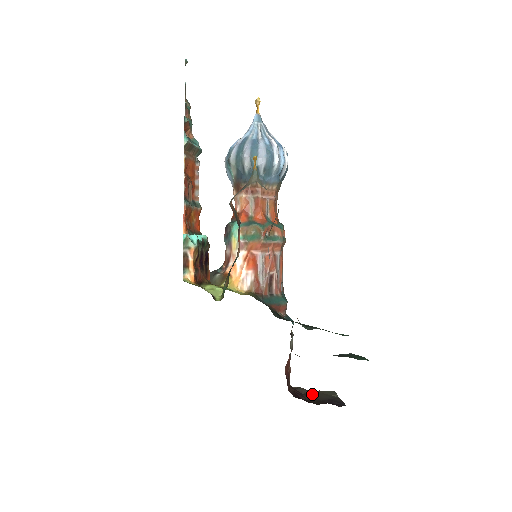
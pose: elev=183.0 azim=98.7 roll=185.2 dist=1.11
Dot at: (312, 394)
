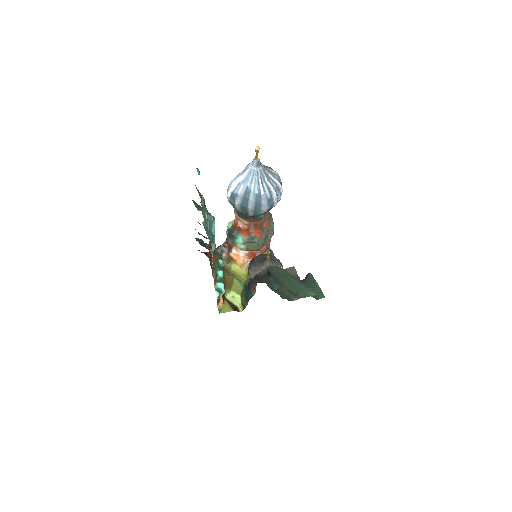
Dot at: occluded
